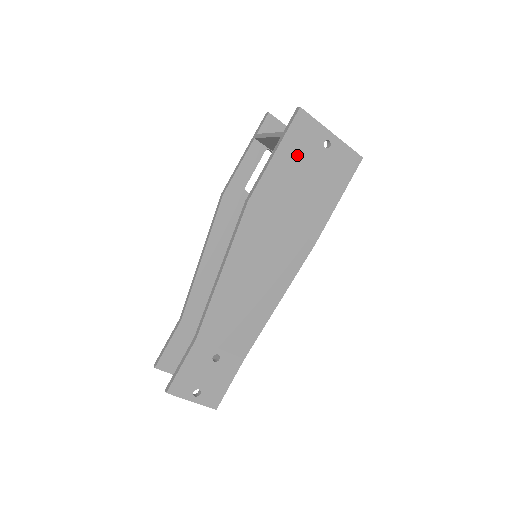
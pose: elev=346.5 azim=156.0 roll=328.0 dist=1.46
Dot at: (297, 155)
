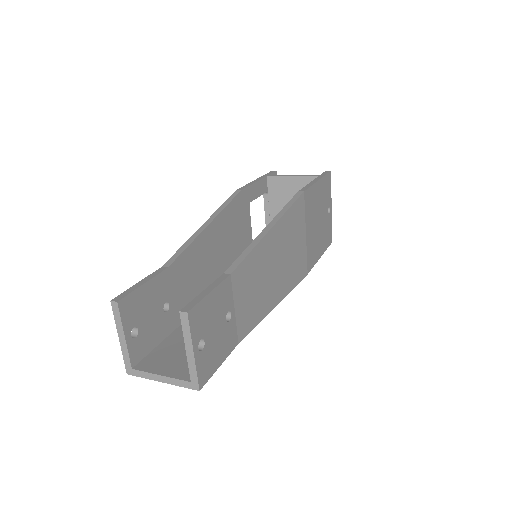
Dot at: (322, 197)
